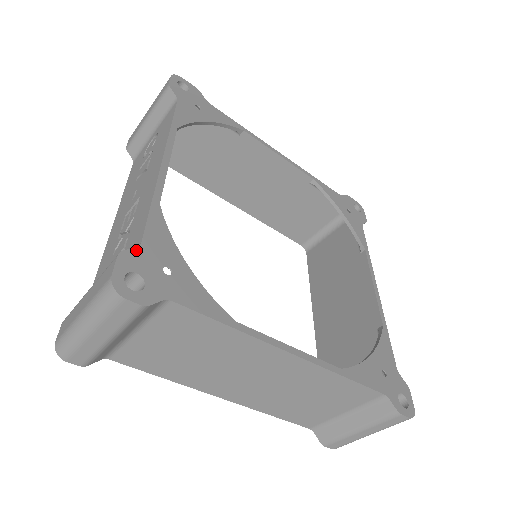
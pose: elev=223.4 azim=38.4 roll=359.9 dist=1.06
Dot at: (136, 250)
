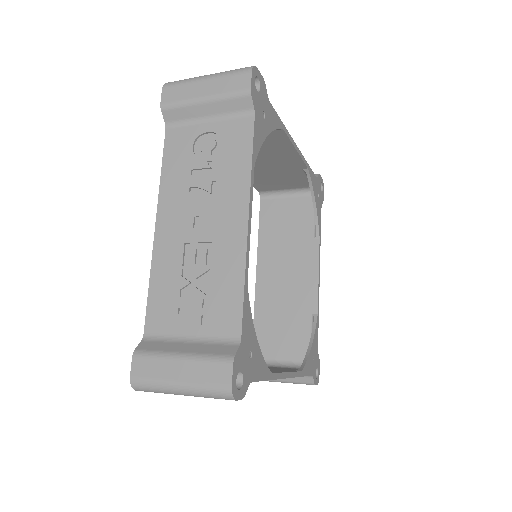
Dot at: (240, 349)
